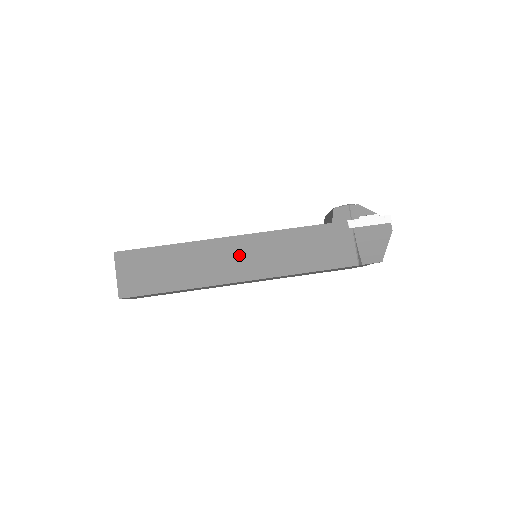
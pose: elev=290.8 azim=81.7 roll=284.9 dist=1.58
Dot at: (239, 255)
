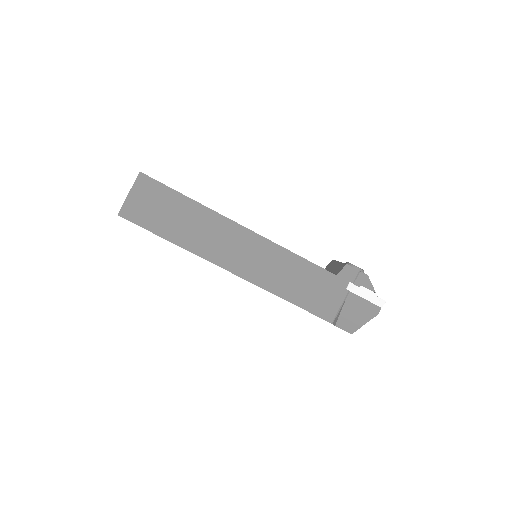
Dot at: (244, 249)
